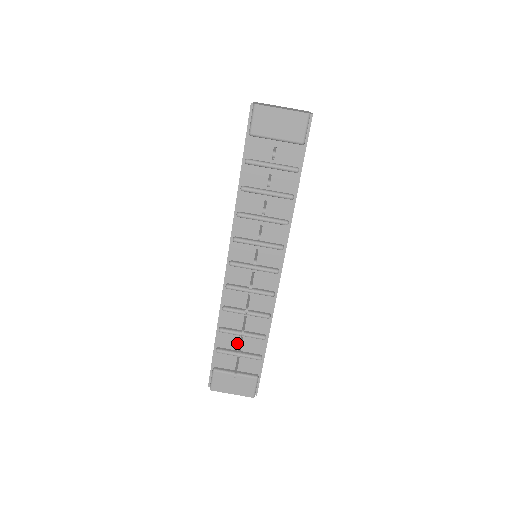
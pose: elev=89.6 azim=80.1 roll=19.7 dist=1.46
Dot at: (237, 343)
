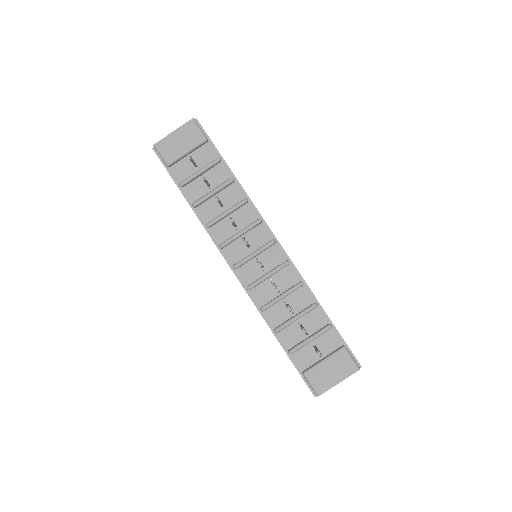
Dot at: (300, 332)
